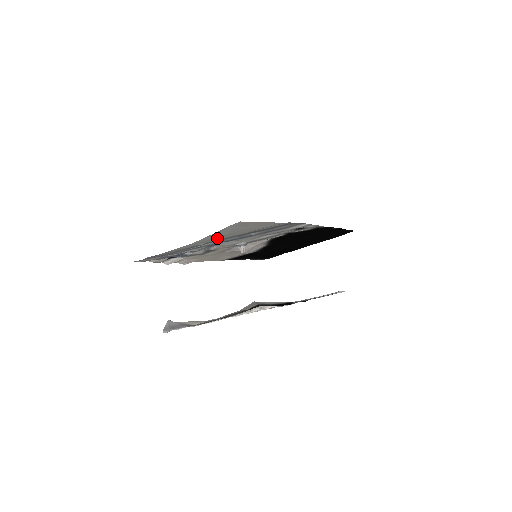
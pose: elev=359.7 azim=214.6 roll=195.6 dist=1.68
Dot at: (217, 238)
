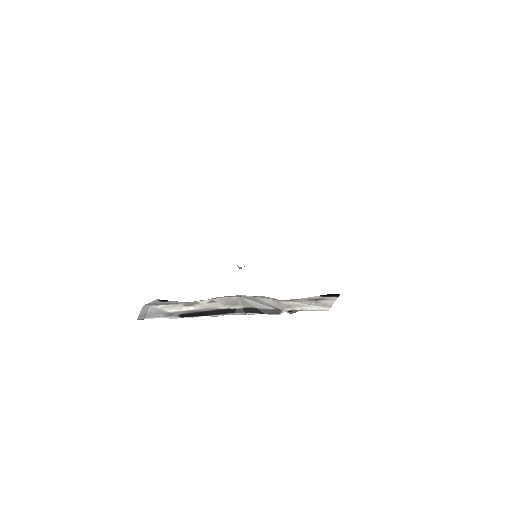
Dot at: occluded
